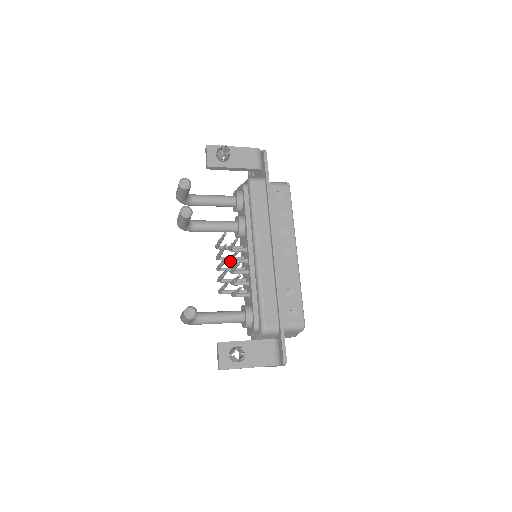
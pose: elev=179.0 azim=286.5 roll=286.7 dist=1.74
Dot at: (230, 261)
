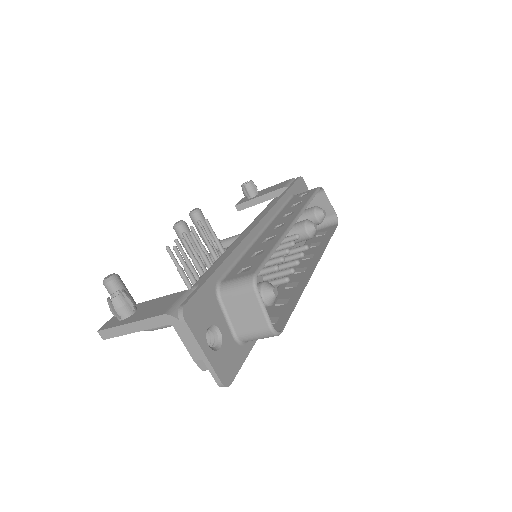
Dot at: occluded
